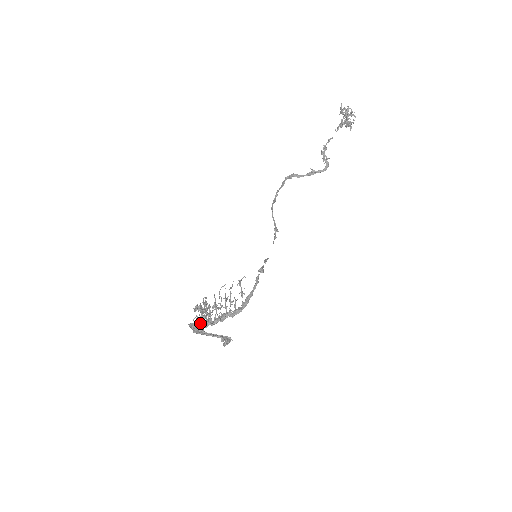
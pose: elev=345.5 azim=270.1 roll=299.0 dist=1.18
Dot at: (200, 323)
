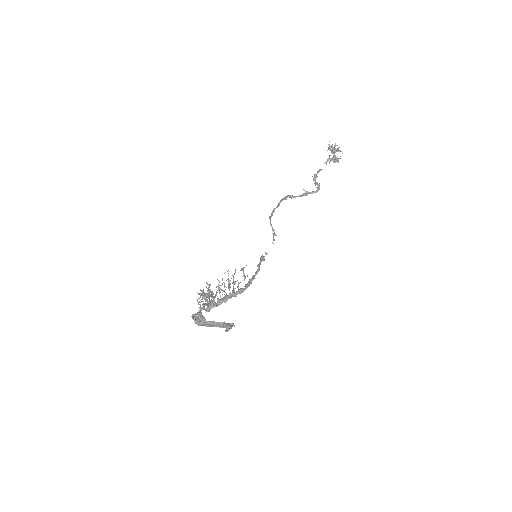
Dot at: (204, 304)
